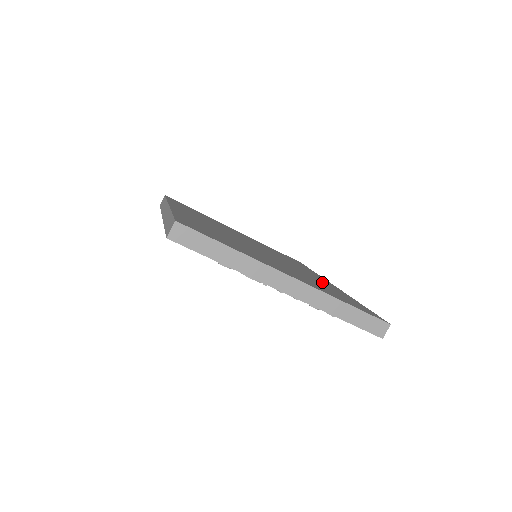
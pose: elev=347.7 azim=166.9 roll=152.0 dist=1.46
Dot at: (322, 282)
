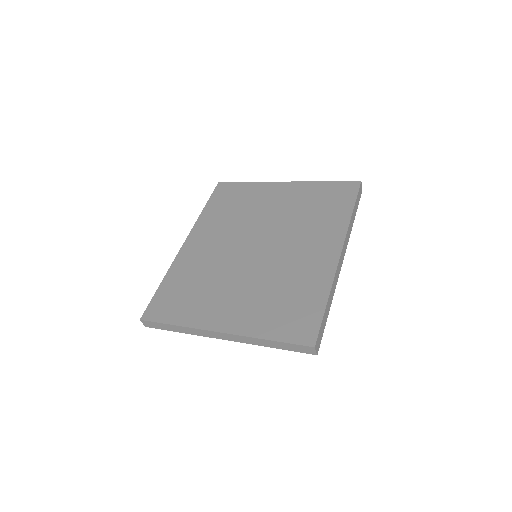
Dot at: (304, 273)
